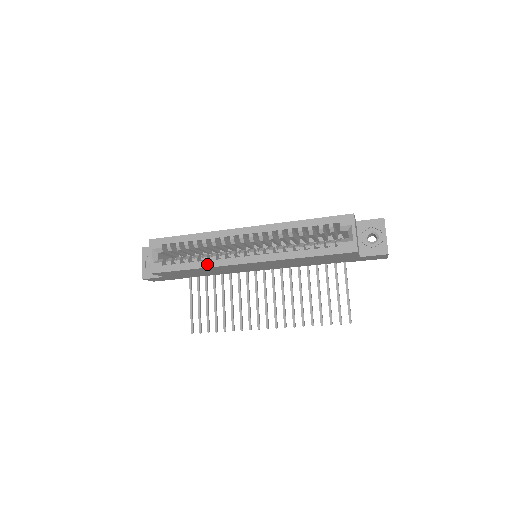
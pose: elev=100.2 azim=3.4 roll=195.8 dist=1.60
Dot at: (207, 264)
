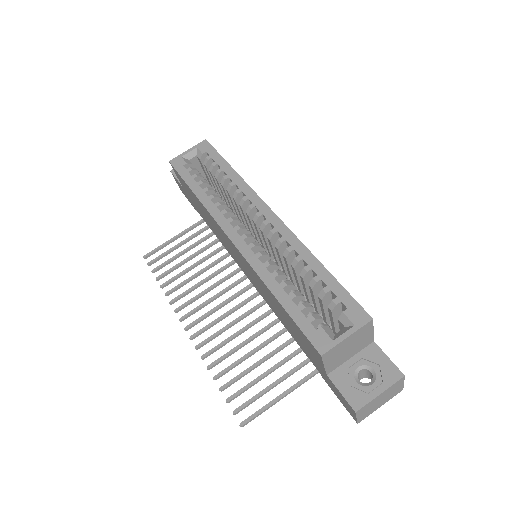
Dot at: (207, 202)
